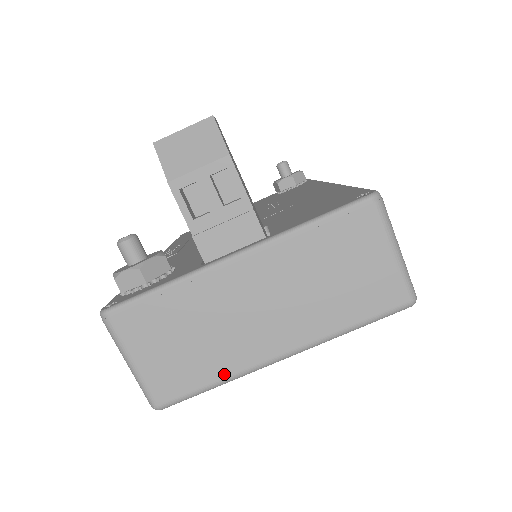
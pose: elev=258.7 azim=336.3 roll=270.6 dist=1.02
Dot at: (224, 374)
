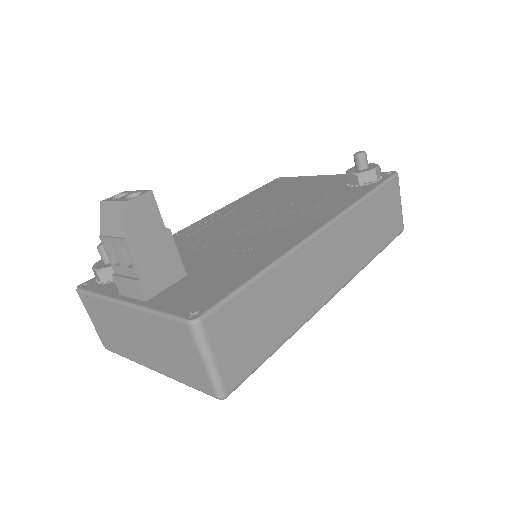
Dot at: (129, 357)
